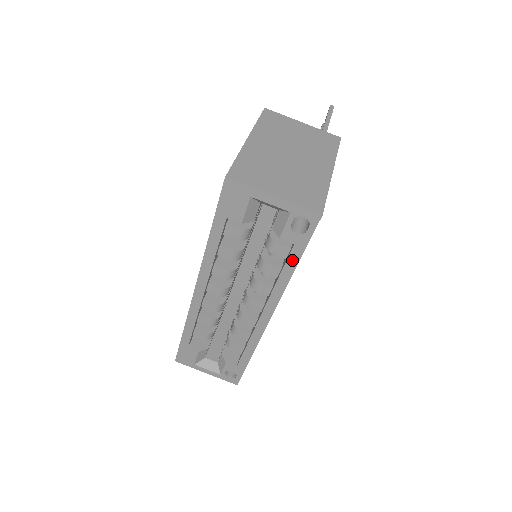
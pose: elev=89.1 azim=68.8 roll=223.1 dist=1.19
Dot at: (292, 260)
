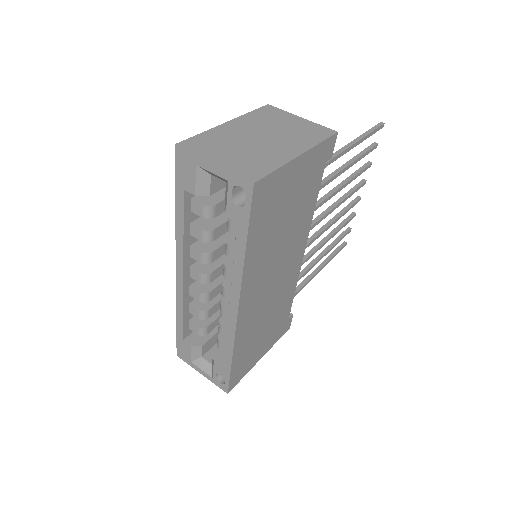
Dot at: (241, 239)
